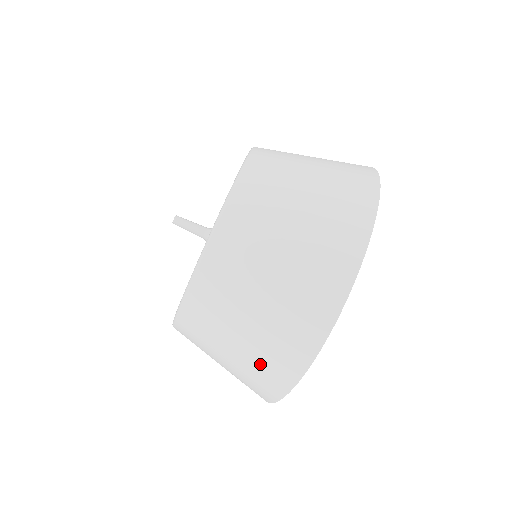
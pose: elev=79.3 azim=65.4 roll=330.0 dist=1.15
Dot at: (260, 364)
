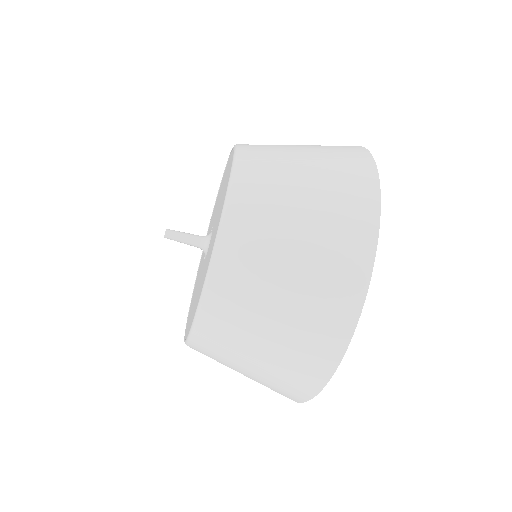
Dot at: occluded
